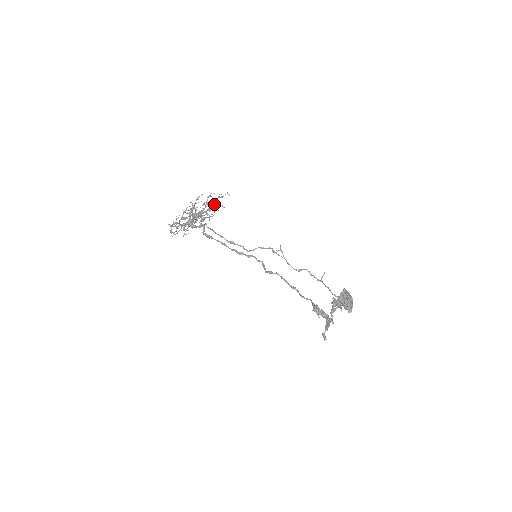
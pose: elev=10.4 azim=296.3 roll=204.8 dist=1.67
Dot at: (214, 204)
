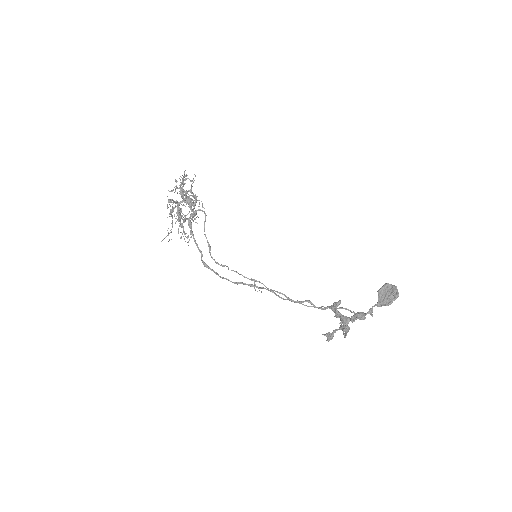
Dot at: occluded
